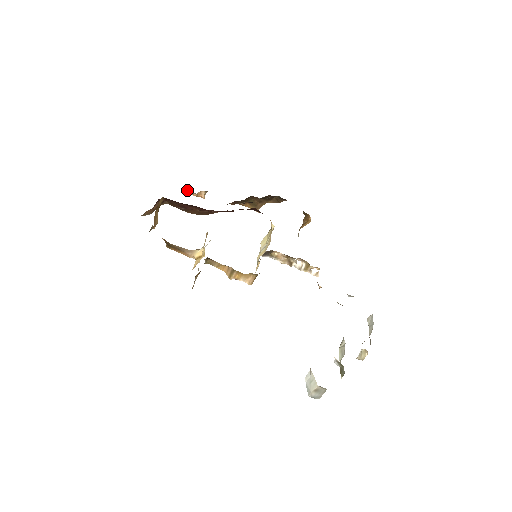
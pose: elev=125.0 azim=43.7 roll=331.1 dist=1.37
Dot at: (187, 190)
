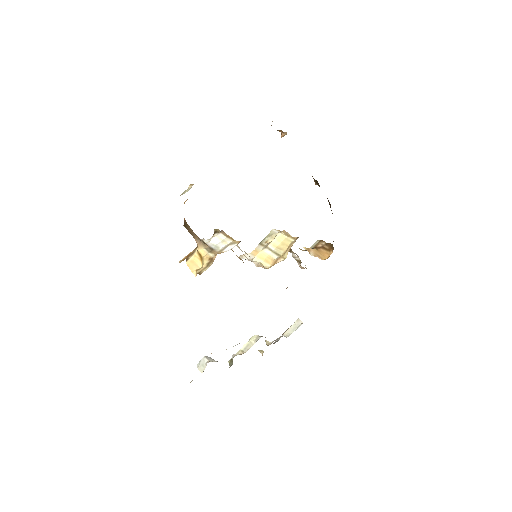
Dot at: occluded
